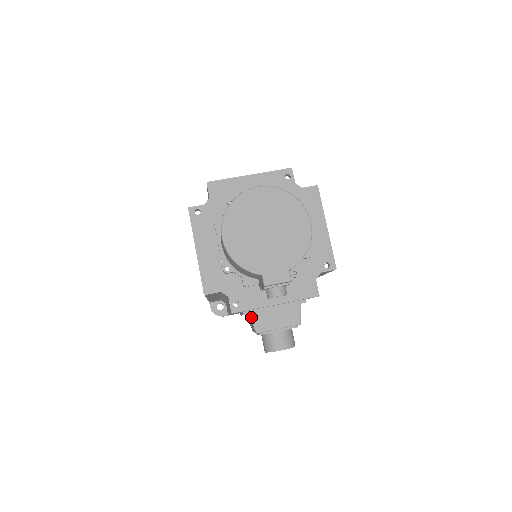
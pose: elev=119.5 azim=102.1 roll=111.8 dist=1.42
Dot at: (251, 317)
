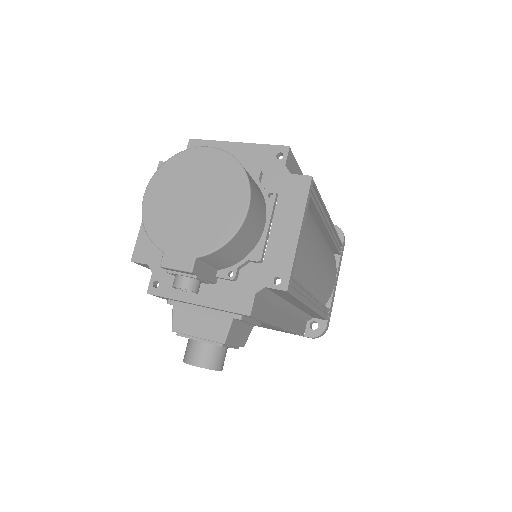
Dot at: (173, 309)
